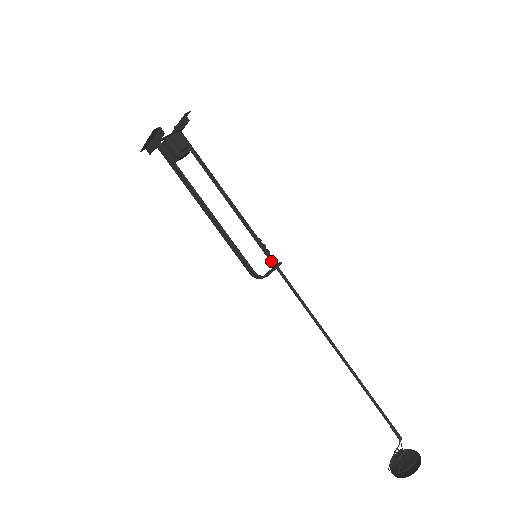
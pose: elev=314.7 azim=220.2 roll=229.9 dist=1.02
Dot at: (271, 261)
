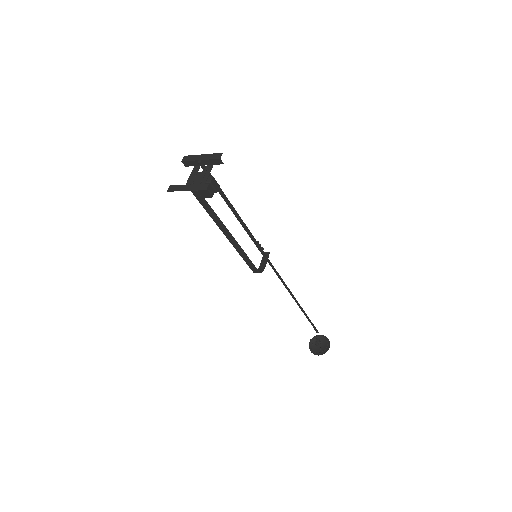
Dot at: (263, 254)
